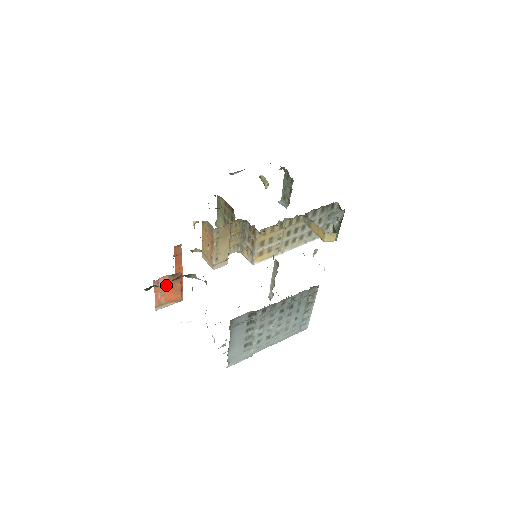
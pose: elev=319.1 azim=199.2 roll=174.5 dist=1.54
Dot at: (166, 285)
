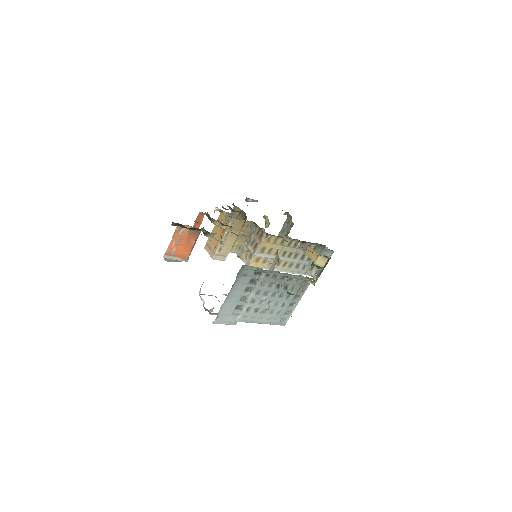
Dot at: (184, 236)
